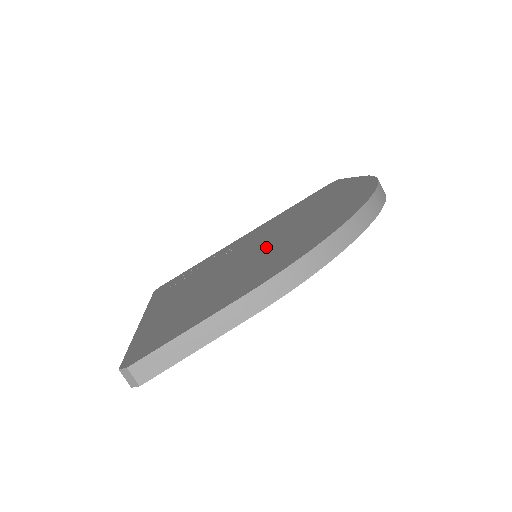
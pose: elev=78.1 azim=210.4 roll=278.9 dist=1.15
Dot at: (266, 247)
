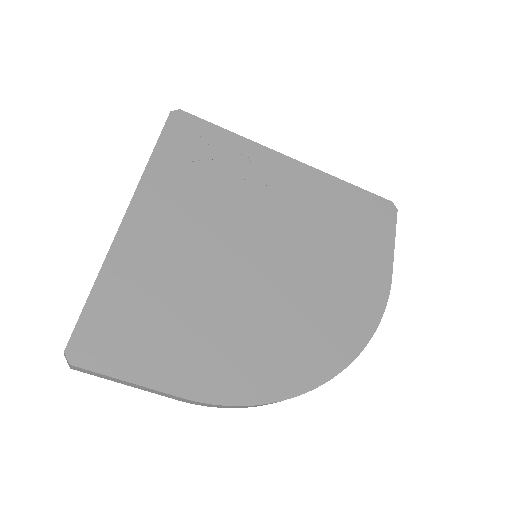
Dot at: (262, 288)
